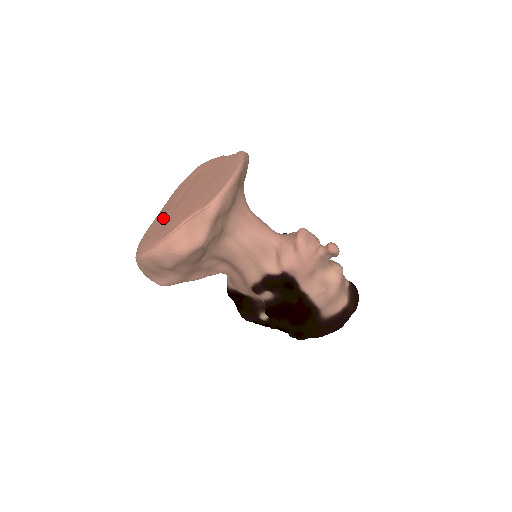
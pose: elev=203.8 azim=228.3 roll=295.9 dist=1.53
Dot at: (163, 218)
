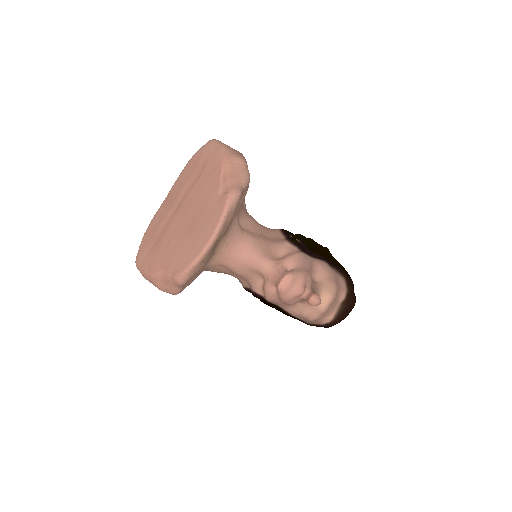
Dot at: (162, 221)
